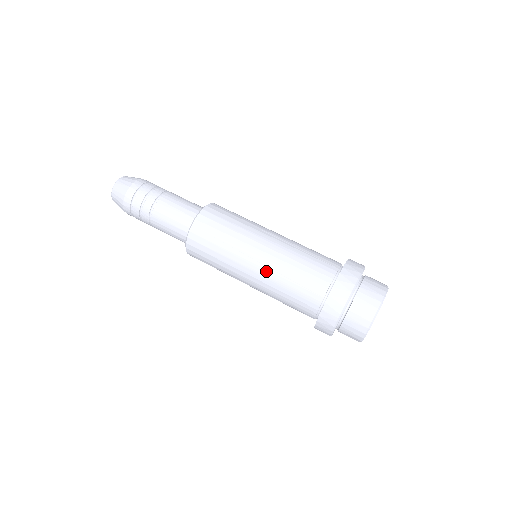
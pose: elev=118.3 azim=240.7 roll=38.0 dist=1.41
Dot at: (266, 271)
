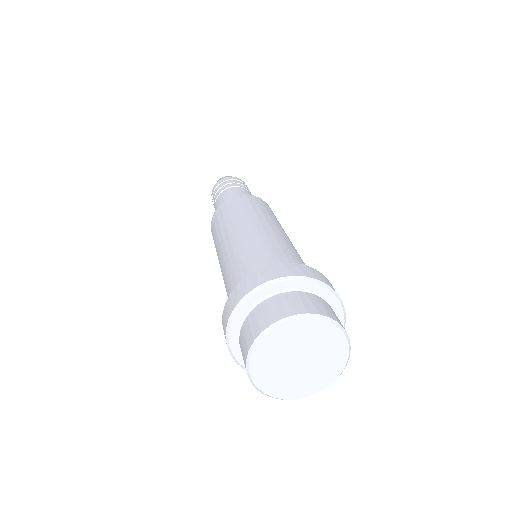
Dot at: (227, 254)
